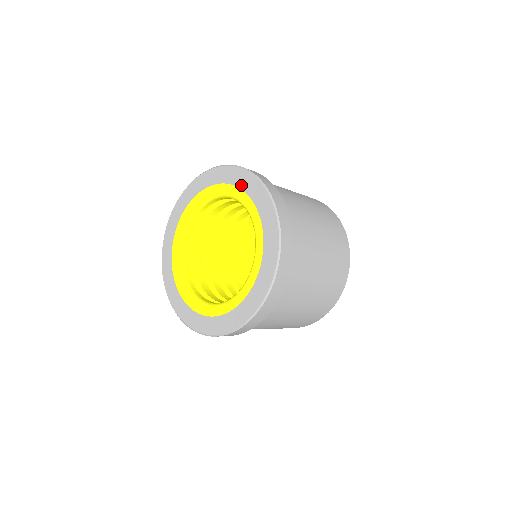
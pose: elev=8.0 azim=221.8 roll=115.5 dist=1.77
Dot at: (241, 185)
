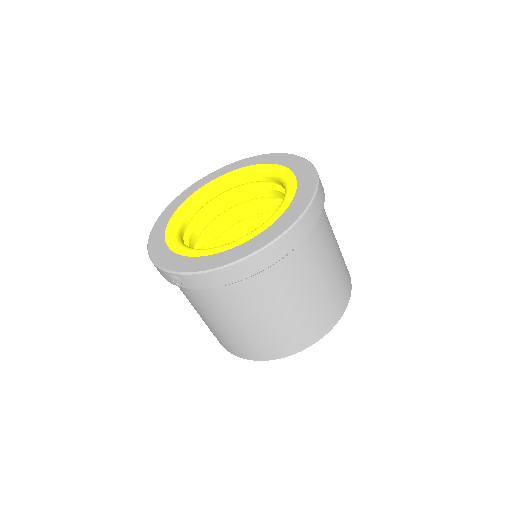
Dot at: (236, 168)
